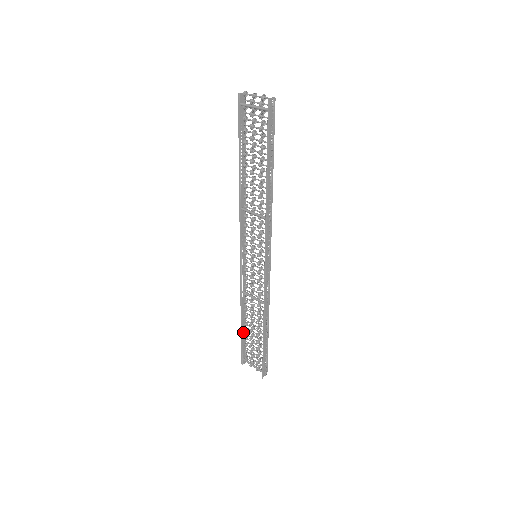
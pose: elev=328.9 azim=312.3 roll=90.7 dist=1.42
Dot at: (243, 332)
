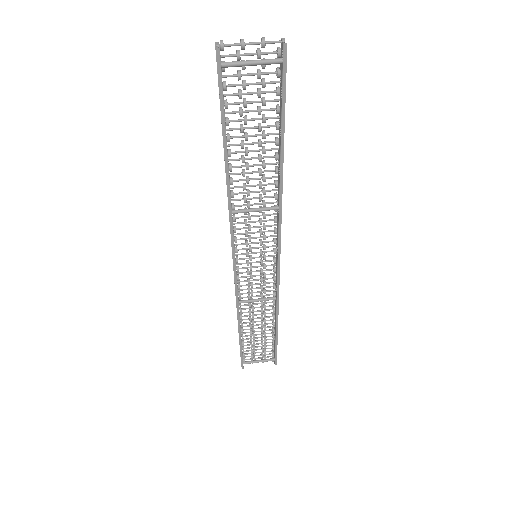
Dot at: (241, 340)
